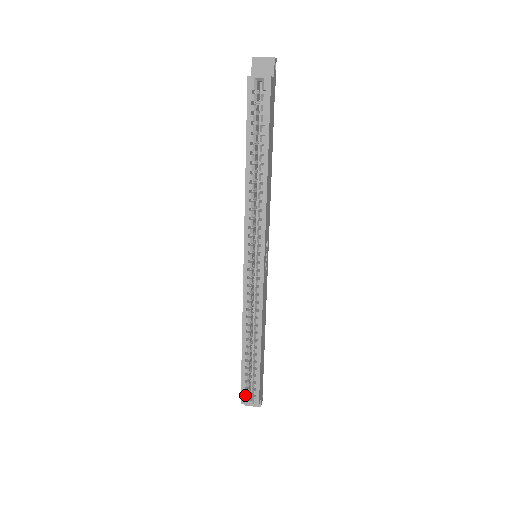
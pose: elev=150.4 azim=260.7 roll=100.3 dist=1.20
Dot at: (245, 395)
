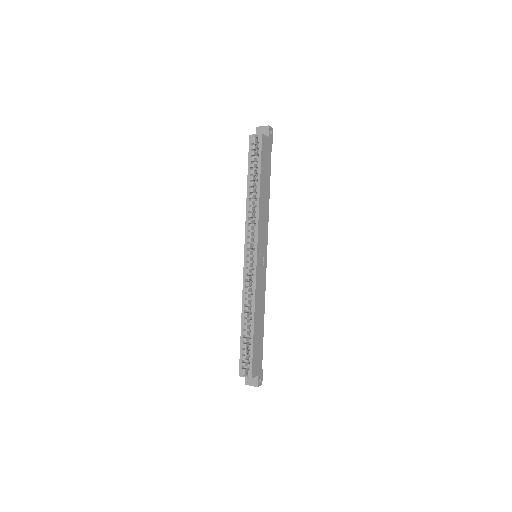
Dot at: (242, 368)
